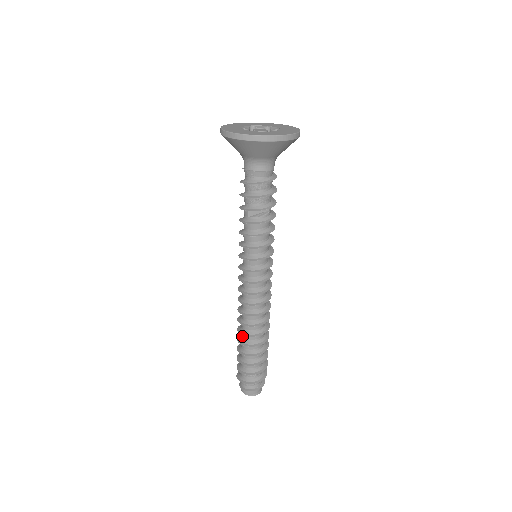
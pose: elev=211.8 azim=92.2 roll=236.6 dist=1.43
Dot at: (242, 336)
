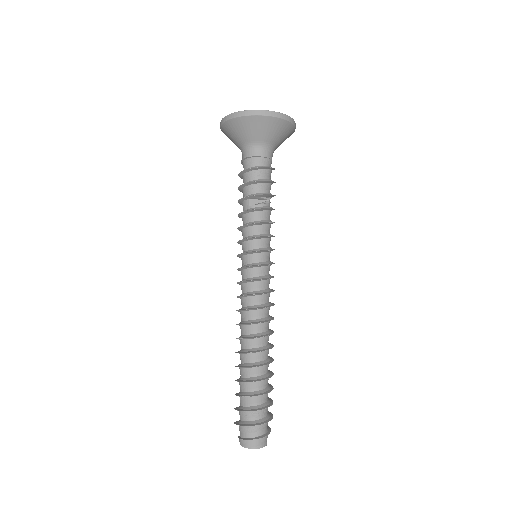
Dot at: (242, 359)
